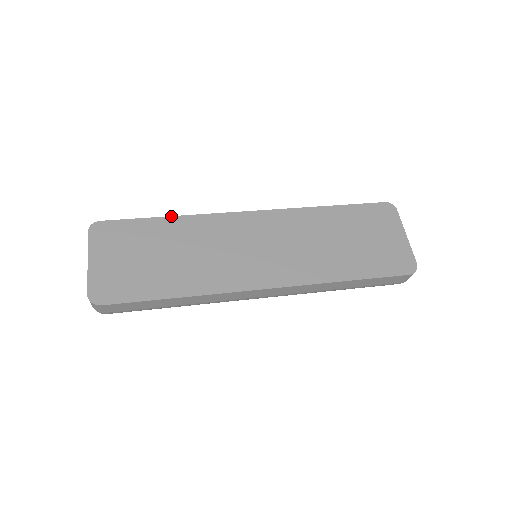
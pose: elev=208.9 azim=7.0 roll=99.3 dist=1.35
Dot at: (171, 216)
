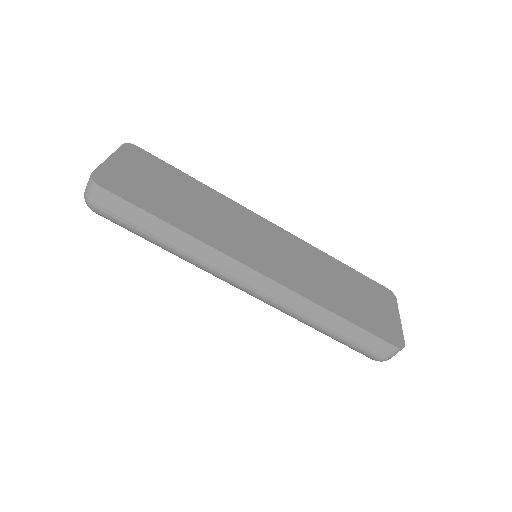
Dot at: occluded
